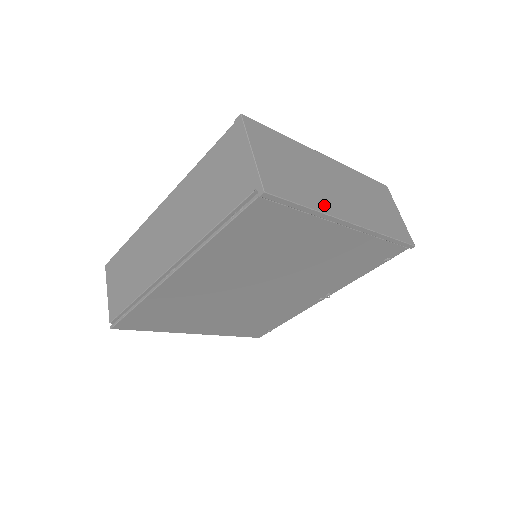
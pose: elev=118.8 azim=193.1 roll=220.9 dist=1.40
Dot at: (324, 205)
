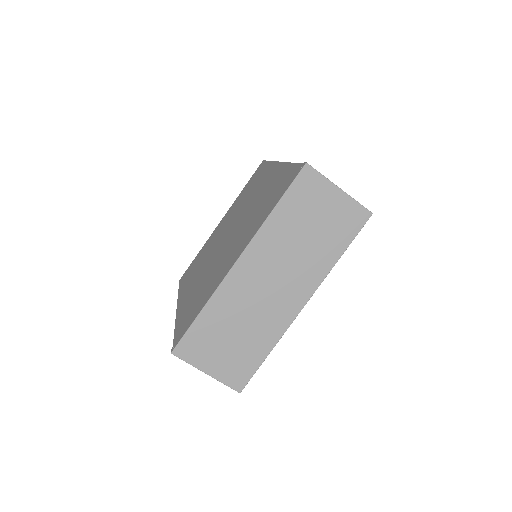
Dot at: (275, 331)
